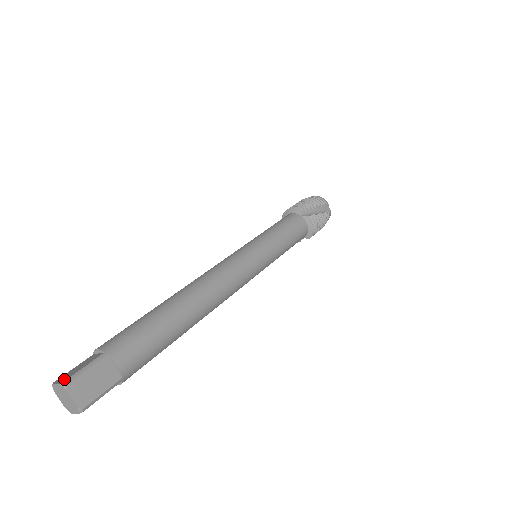
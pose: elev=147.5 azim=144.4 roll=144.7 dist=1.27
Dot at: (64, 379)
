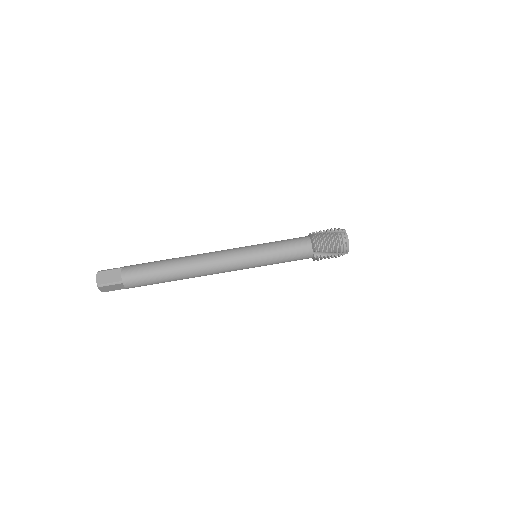
Dot at: (100, 281)
